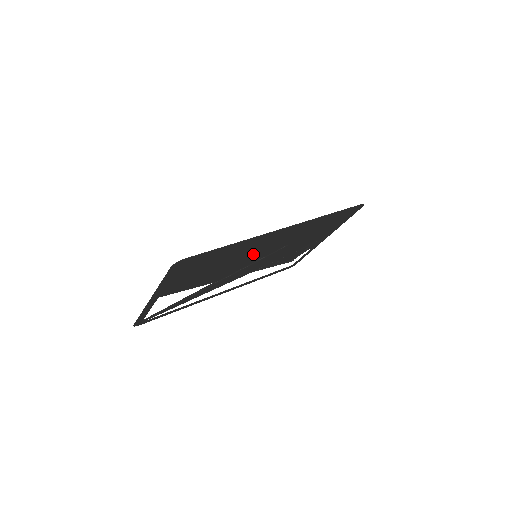
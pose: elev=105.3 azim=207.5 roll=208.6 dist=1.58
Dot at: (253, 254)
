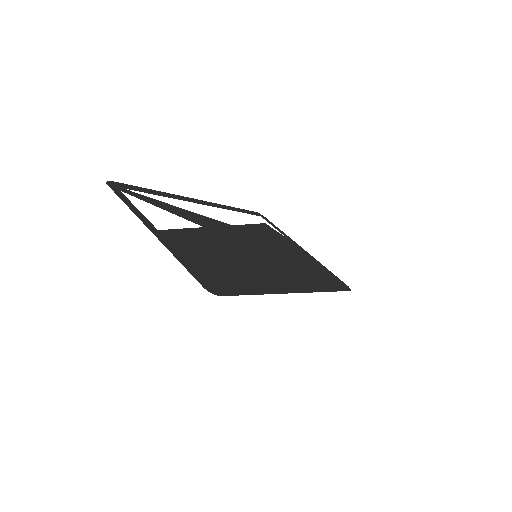
Dot at: (257, 260)
